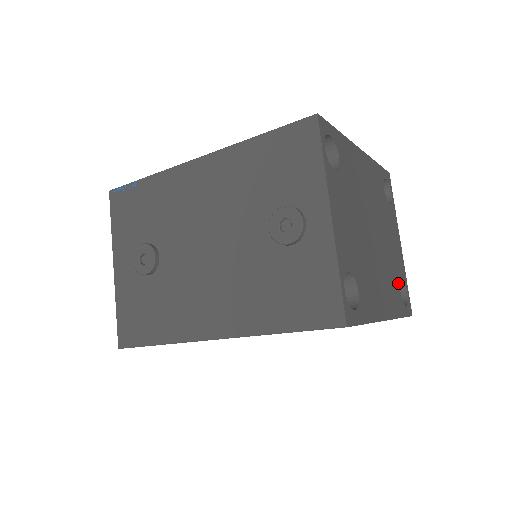
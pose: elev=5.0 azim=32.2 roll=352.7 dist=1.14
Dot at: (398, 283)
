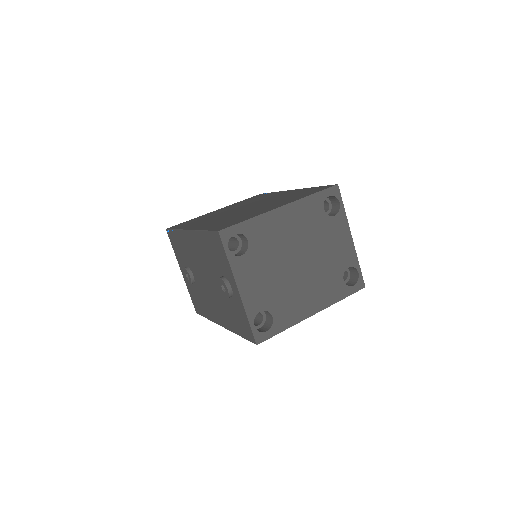
Dot at: (341, 275)
